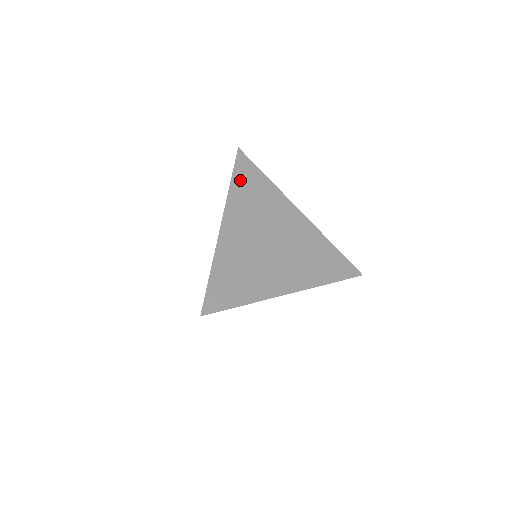
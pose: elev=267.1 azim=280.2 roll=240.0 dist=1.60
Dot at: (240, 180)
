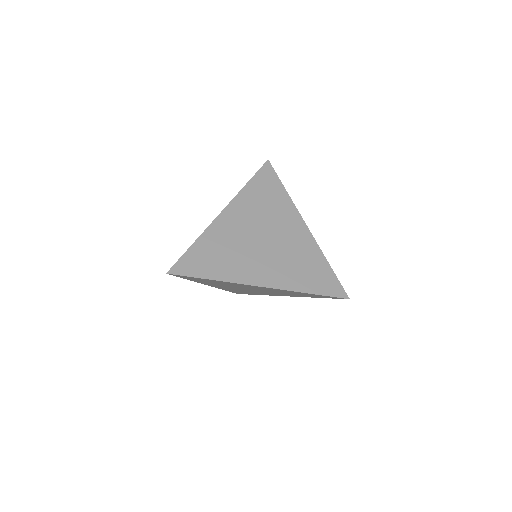
Dot at: (257, 184)
